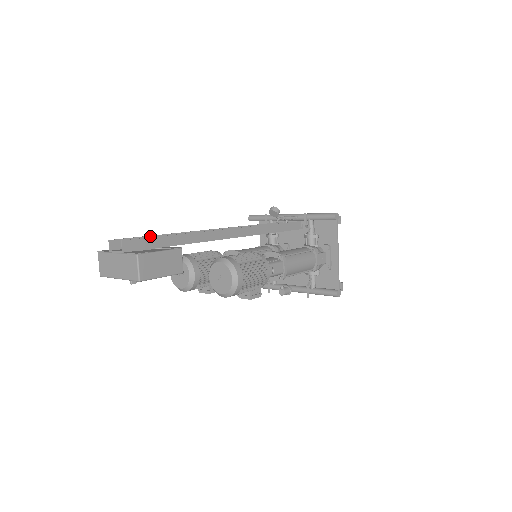
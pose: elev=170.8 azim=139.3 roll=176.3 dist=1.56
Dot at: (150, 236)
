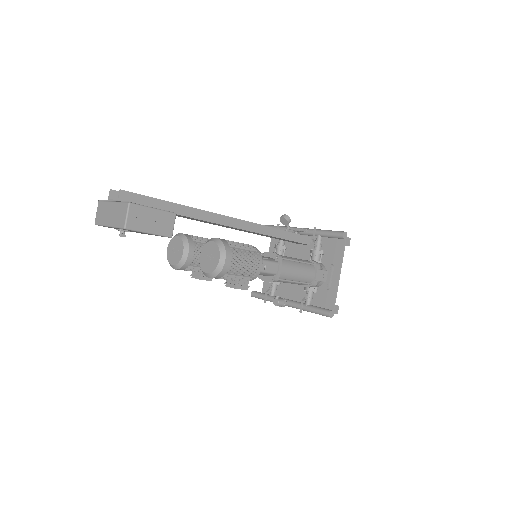
Dot at: occluded
